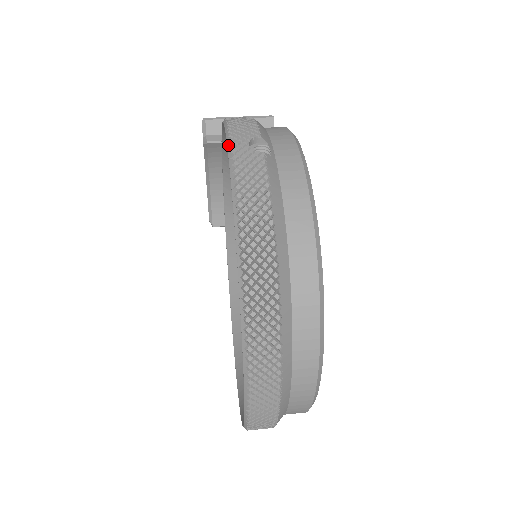
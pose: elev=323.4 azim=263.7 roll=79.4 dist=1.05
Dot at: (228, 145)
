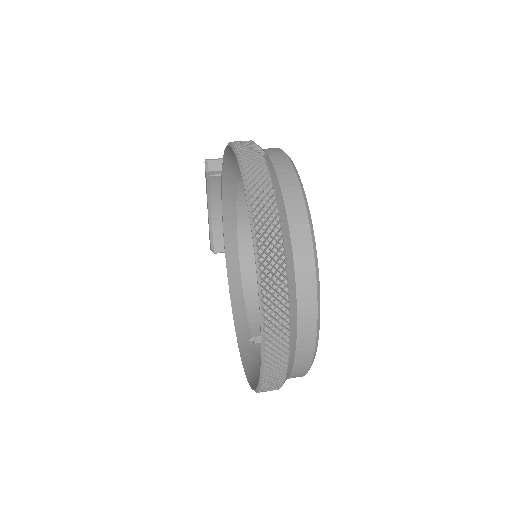
Dot at: (235, 150)
